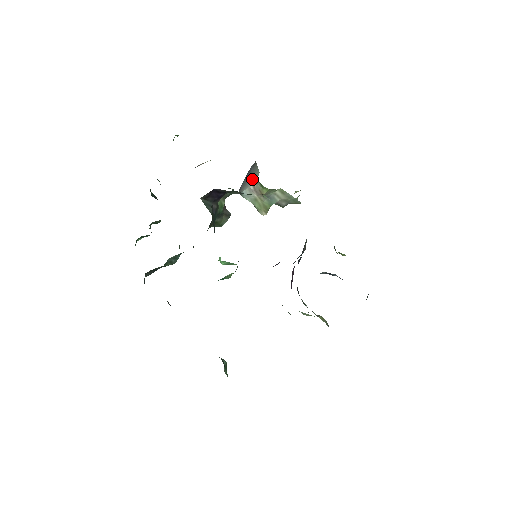
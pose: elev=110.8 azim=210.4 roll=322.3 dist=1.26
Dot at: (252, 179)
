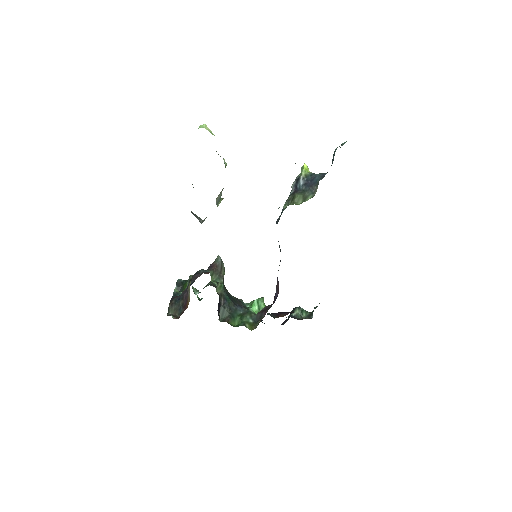
Dot at: (199, 218)
